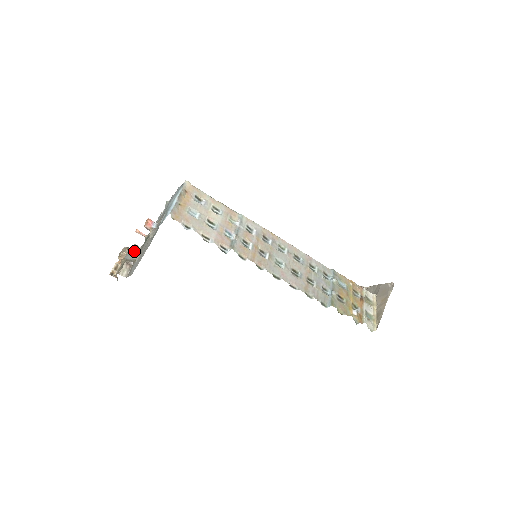
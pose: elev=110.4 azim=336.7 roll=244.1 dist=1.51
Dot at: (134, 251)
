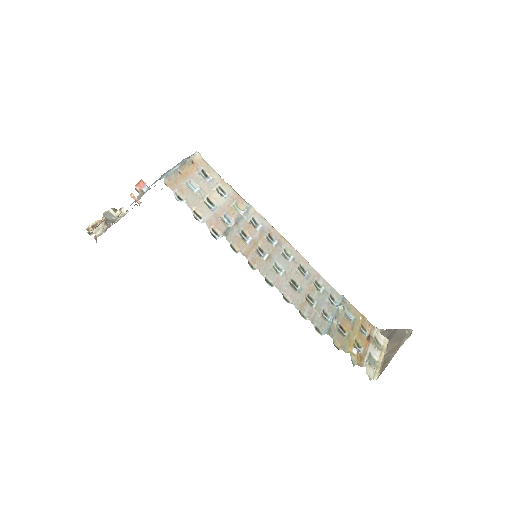
Dot at: (119, 213)
